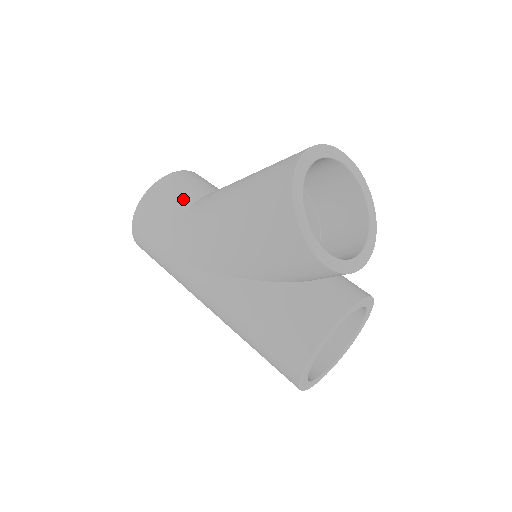
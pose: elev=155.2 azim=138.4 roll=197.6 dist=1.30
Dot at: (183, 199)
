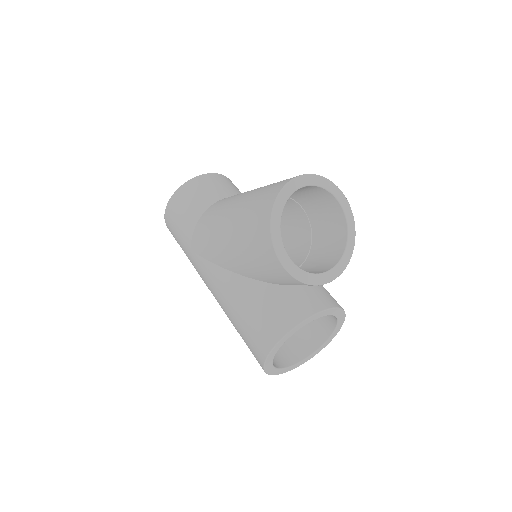
Dot at: (206, 198)
